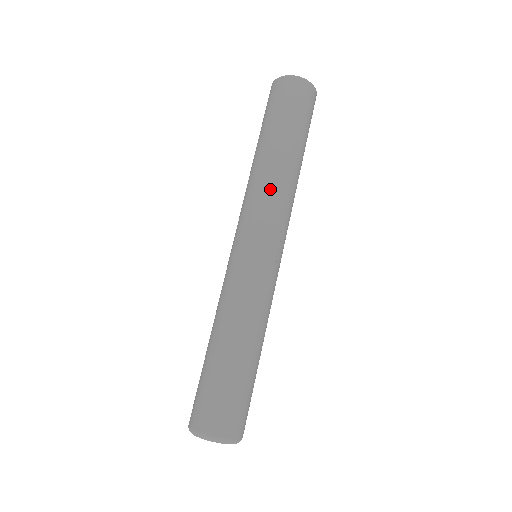
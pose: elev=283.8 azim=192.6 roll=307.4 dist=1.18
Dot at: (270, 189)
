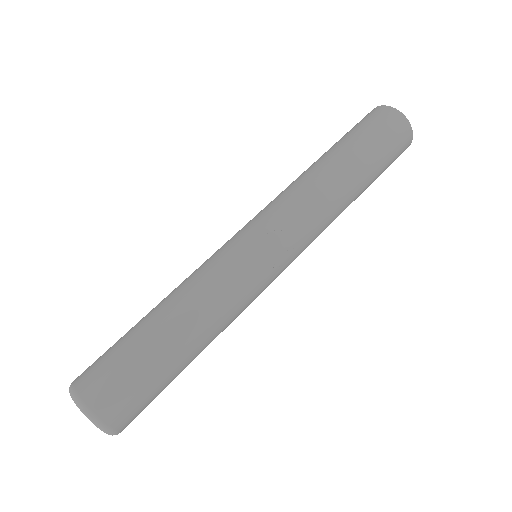
Dot at: (305, 192)
